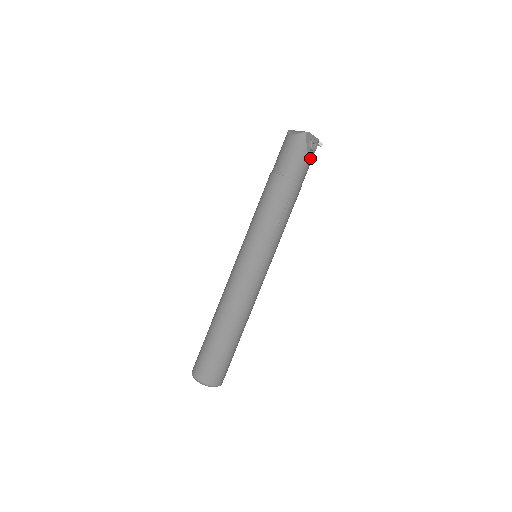
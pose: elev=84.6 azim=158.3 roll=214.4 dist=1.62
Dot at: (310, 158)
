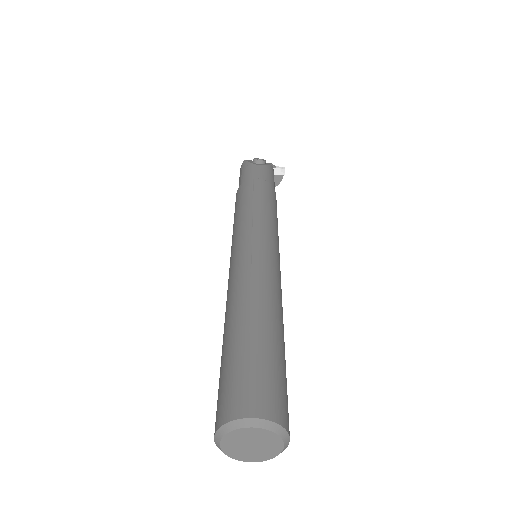
Dot at: (261, 166)
